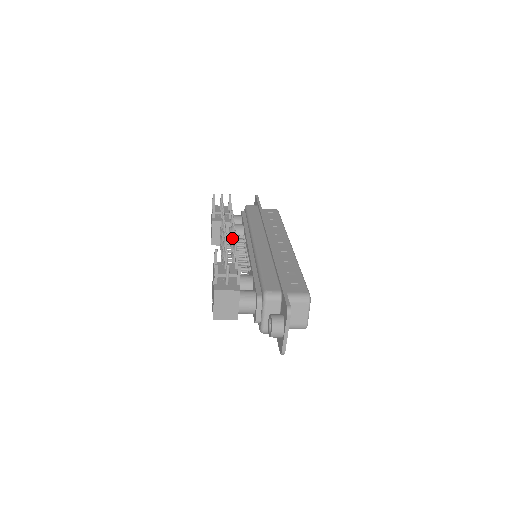
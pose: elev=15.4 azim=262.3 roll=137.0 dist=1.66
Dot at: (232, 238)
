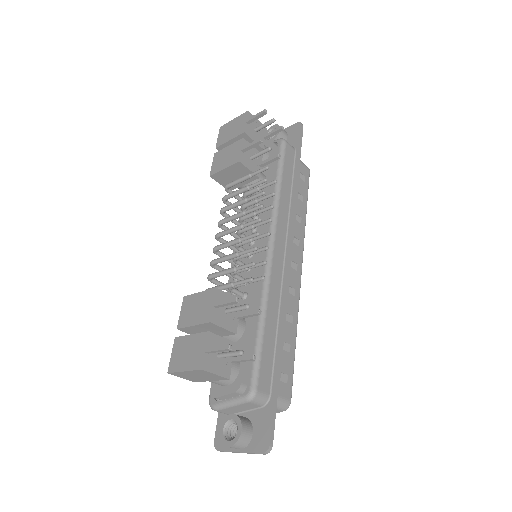
Dot at: (253, 238)
